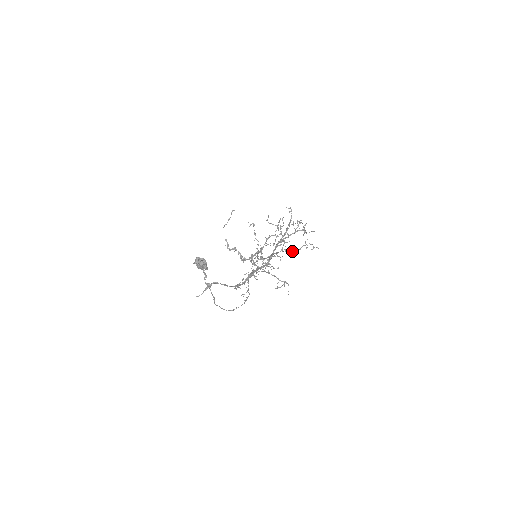
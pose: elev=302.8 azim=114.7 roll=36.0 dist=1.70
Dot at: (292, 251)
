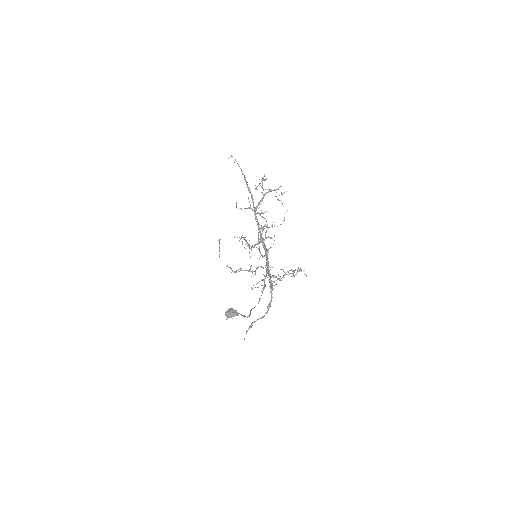
Dot at: occluded
